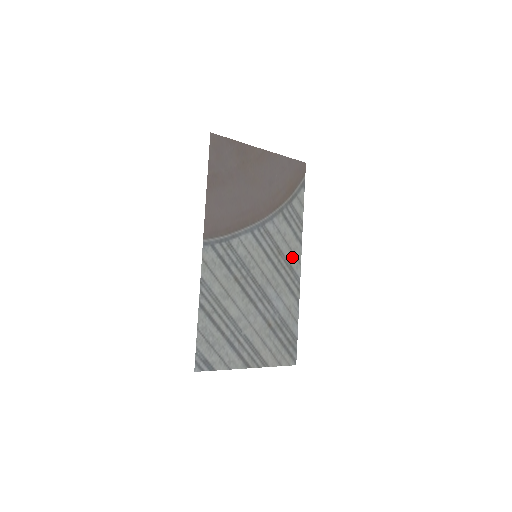
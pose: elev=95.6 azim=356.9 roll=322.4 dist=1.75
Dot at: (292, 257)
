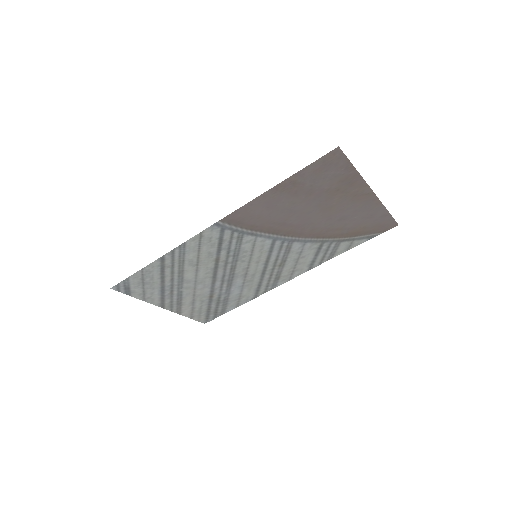
Dot at: (288, 273)
